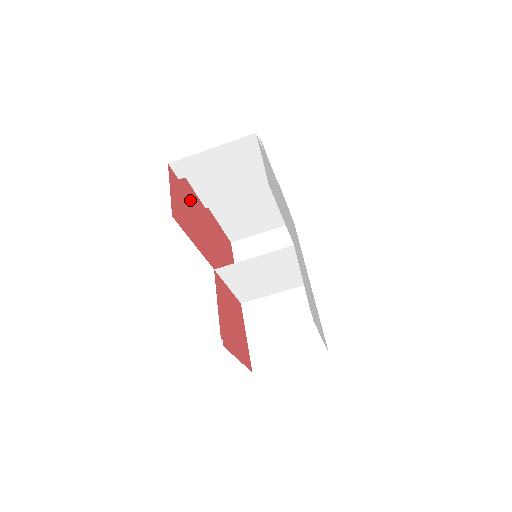
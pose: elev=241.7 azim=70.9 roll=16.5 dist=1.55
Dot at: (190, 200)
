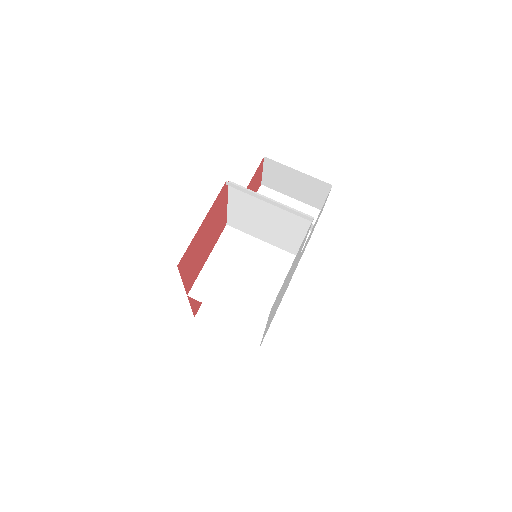
Dot at: occluded
